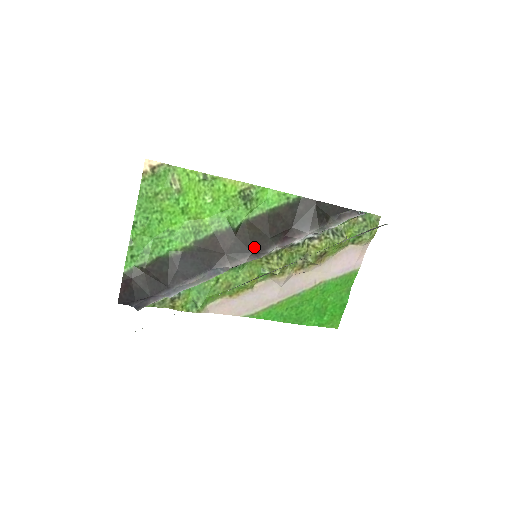
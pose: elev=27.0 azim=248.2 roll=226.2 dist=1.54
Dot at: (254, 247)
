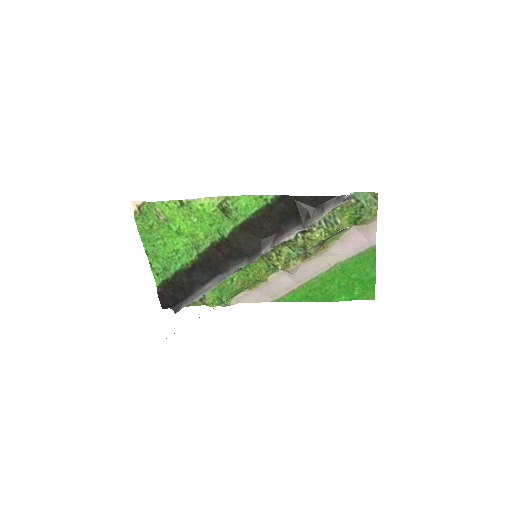
Dot at: (249, 251)
